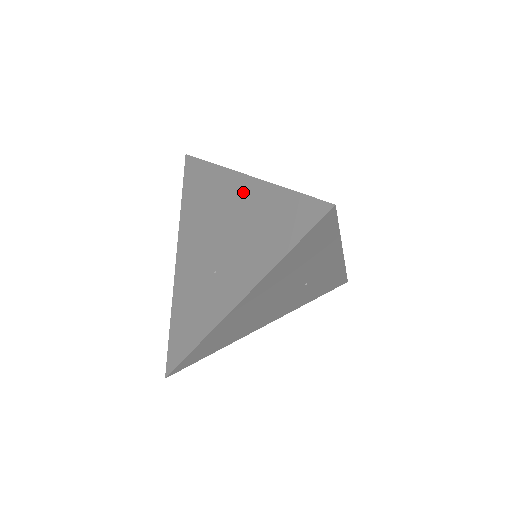
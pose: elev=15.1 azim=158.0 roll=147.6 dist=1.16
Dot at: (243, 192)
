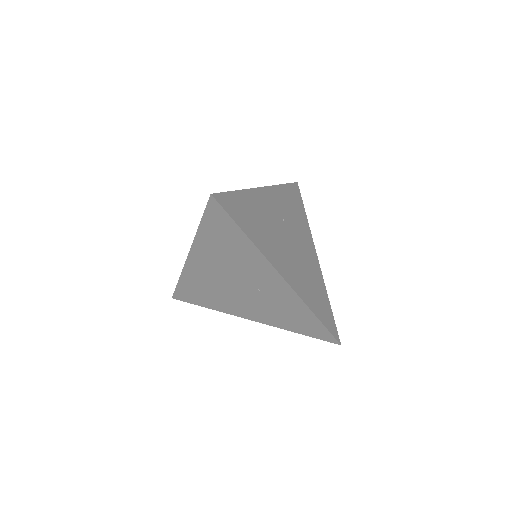
Dot at: occluded
